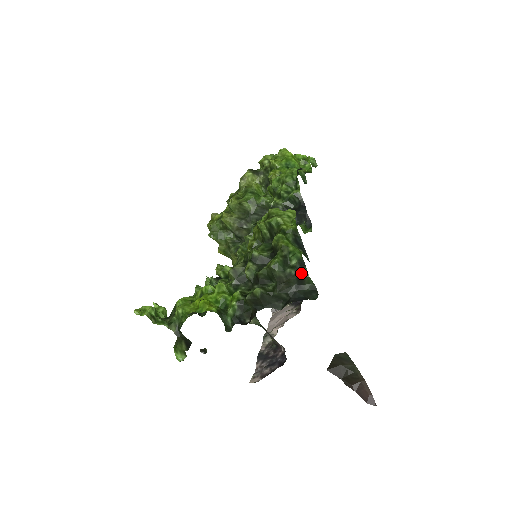
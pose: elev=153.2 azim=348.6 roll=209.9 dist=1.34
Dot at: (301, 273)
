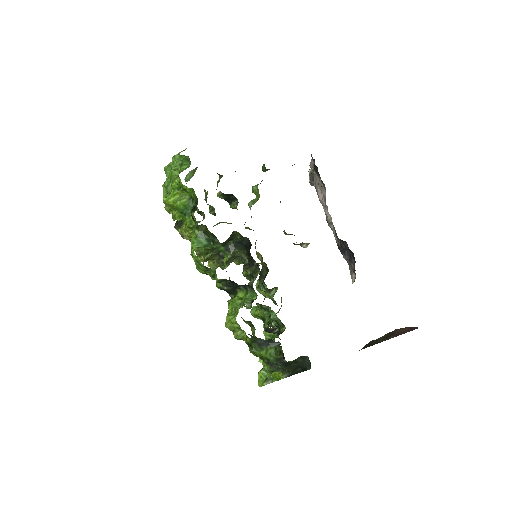
Dot at: (286, 364)
